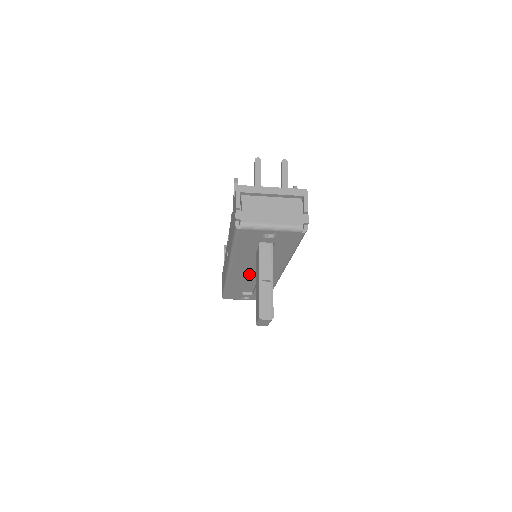
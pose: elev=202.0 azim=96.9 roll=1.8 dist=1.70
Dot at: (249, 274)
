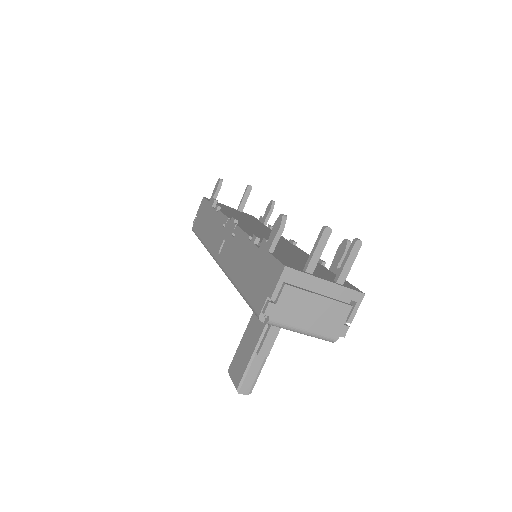
Dot at: occluded
